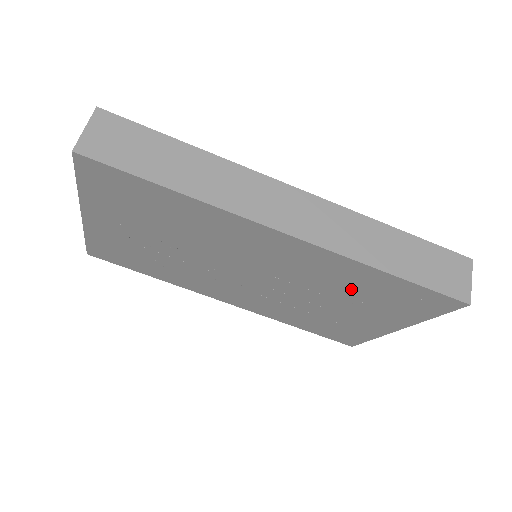
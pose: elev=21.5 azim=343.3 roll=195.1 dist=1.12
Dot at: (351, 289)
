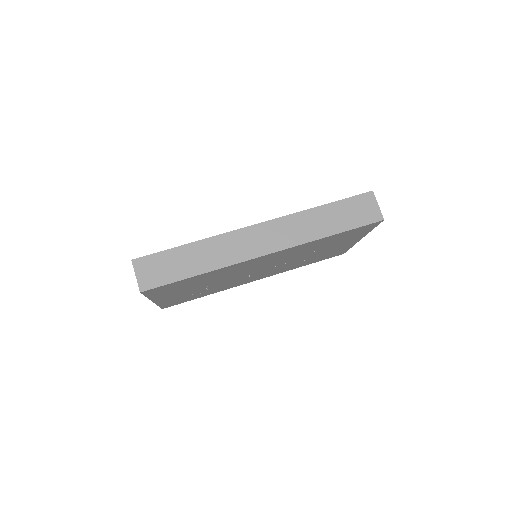
Dot at: (318, 246)
